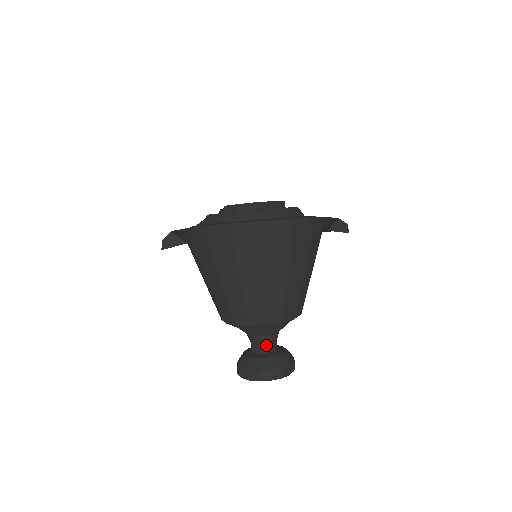
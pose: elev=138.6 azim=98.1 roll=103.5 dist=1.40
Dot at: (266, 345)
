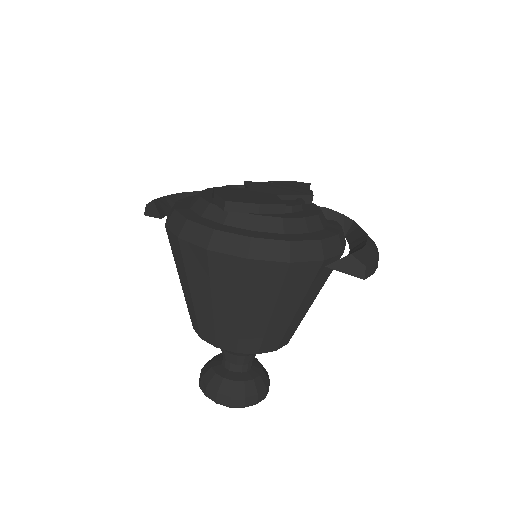
Dot at: (231, 362)
